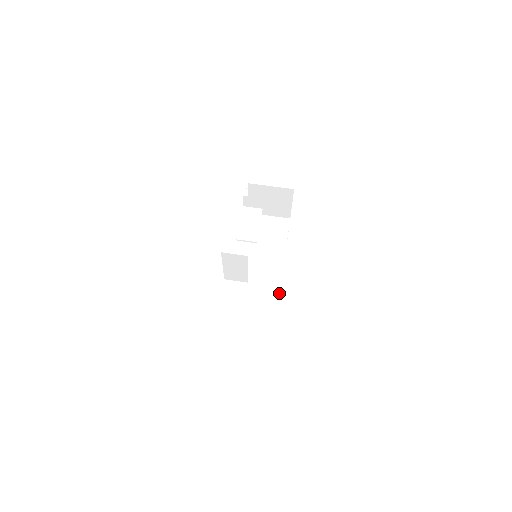
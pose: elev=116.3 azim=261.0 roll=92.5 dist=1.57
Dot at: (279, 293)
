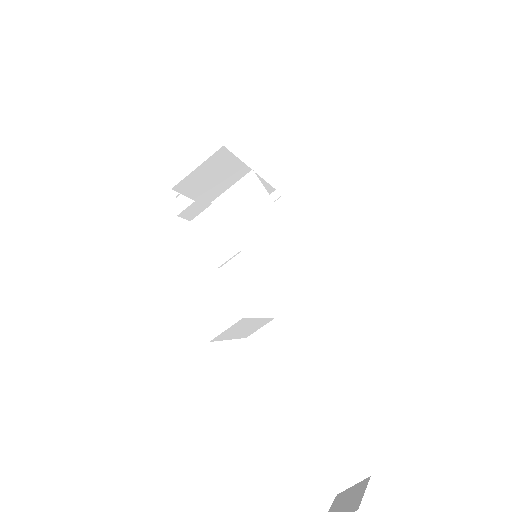
Dot at: (315, 249)
